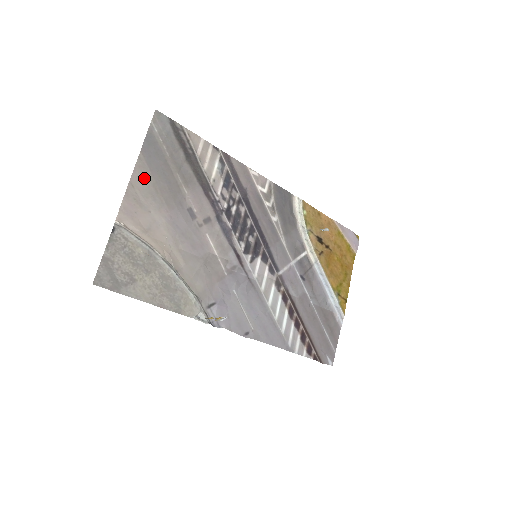
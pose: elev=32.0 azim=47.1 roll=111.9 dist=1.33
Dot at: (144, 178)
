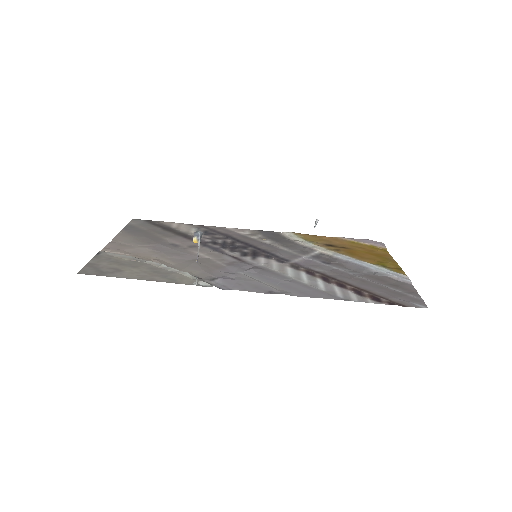
Dot at: (126, 237)
